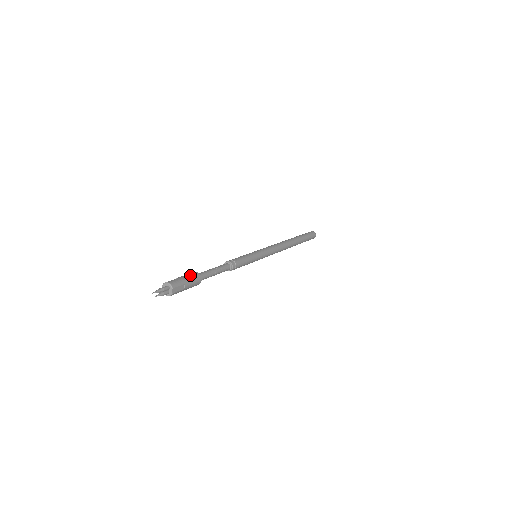
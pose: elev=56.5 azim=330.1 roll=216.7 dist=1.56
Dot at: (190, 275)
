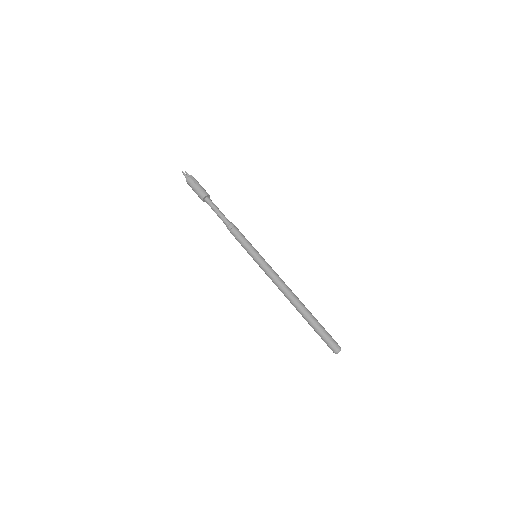
Dot at: occluded
